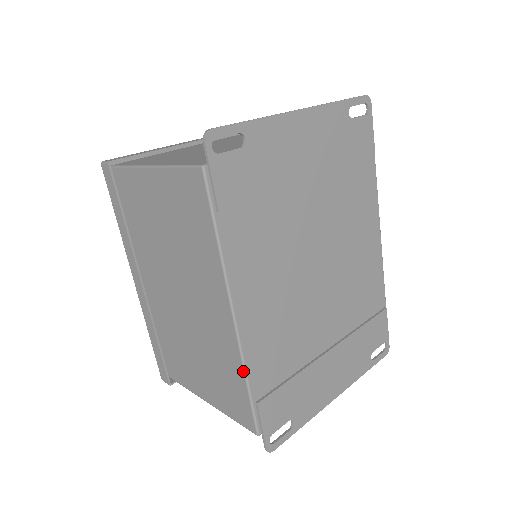
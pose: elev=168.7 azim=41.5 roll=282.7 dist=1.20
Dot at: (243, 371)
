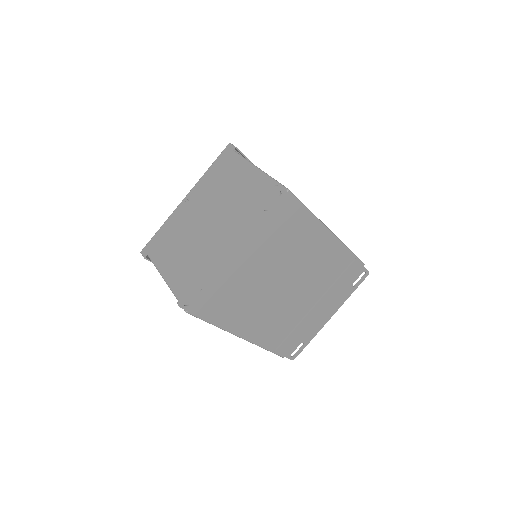
Dot at: occluded
